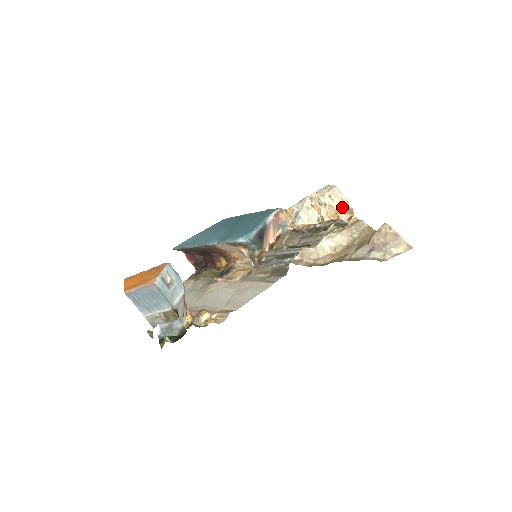
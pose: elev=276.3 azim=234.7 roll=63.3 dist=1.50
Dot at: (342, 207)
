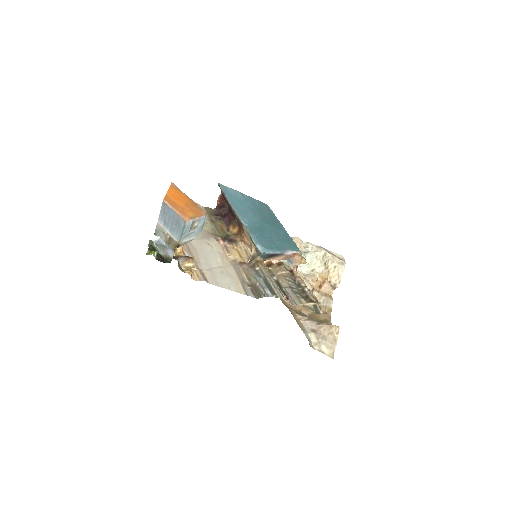
Dot at: (333, 280)
